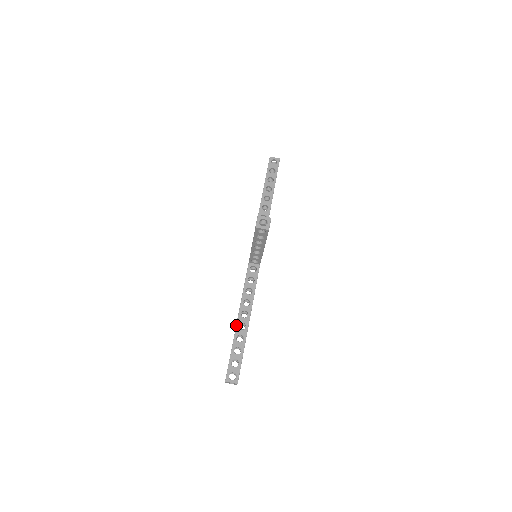
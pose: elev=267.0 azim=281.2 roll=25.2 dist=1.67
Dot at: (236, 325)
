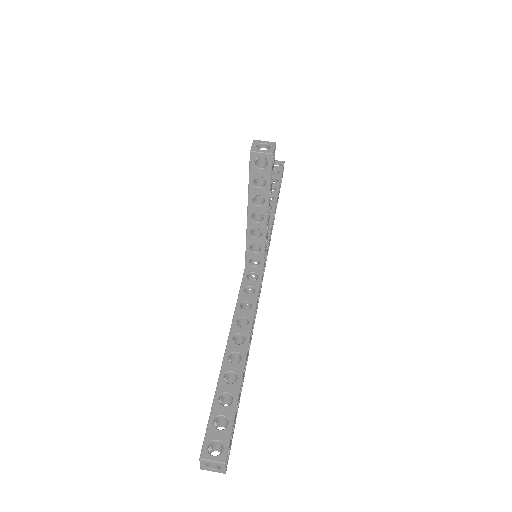
Dot at: occluded
